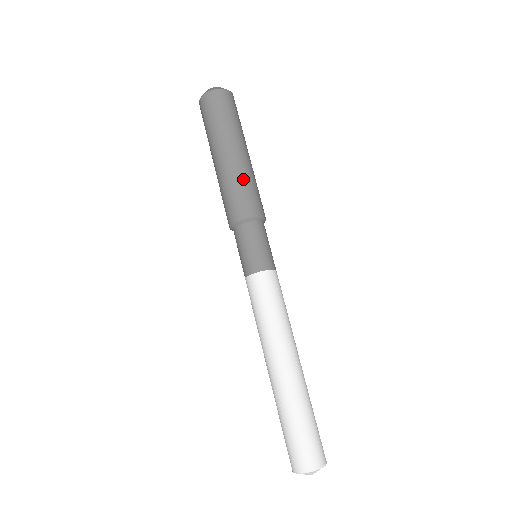
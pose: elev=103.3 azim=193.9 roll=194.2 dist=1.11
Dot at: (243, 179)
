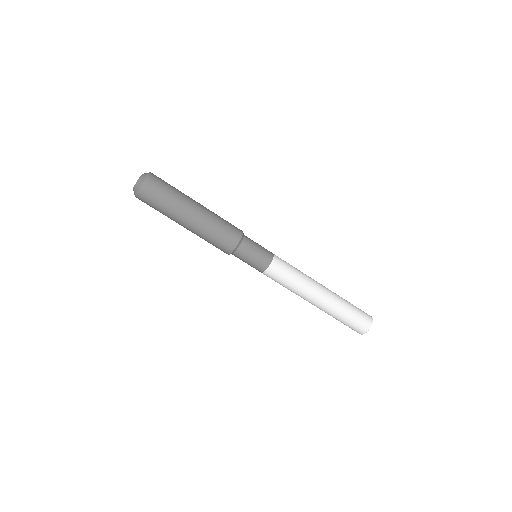
Dot at: (206, 236)
